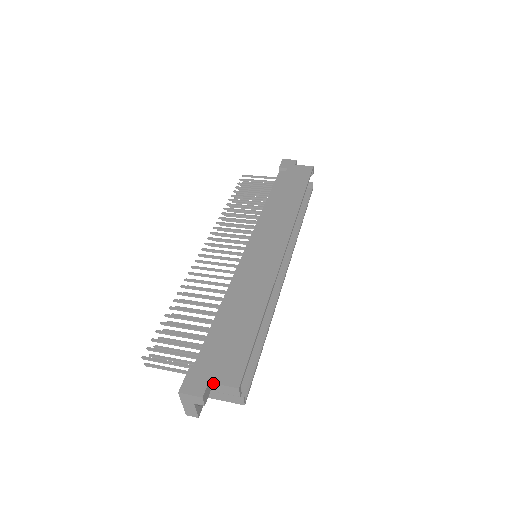
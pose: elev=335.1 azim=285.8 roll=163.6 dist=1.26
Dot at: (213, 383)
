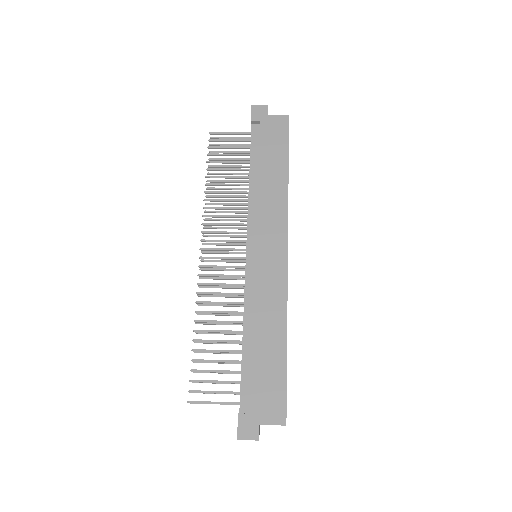
Dot at: occluded
